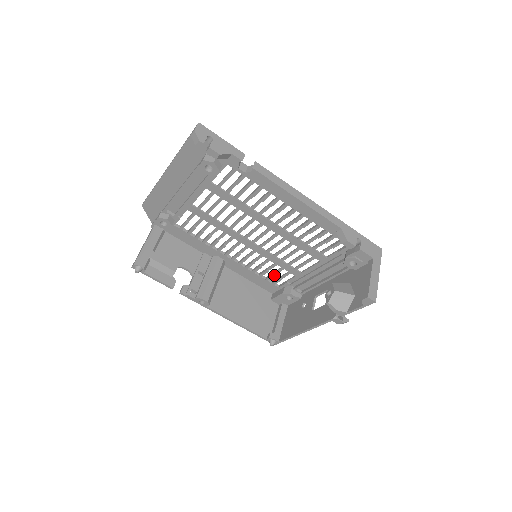
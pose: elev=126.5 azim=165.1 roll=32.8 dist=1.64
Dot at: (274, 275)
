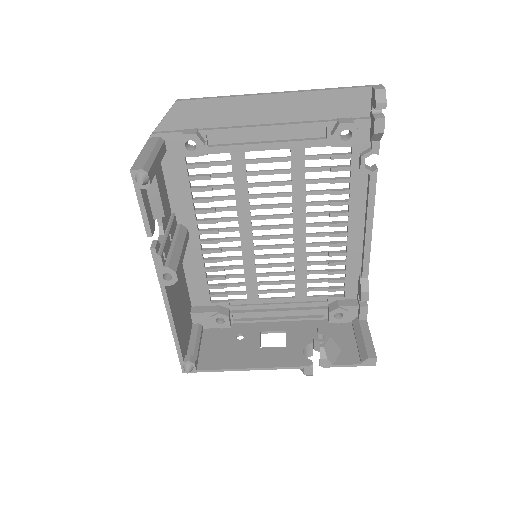
Dot at: (226, 286)
